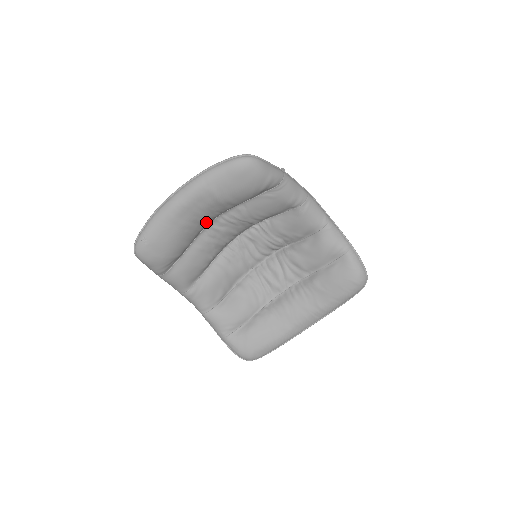
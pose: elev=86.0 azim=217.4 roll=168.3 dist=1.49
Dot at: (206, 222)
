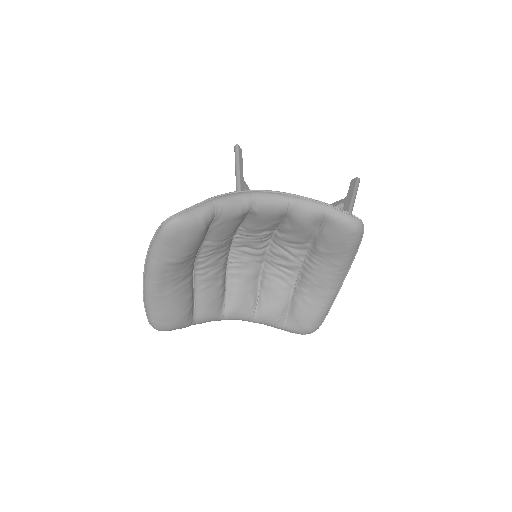
Dot at: (188, 274)
